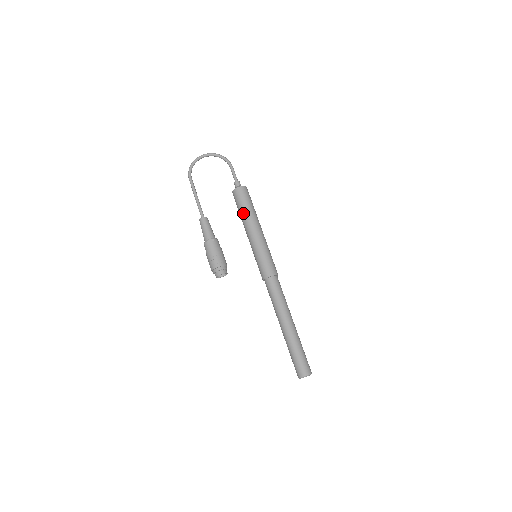
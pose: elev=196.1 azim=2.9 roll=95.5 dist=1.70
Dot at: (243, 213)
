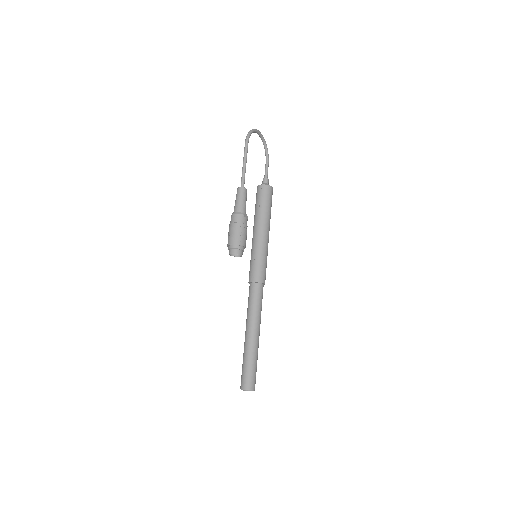
Dot at: (266, 211)
